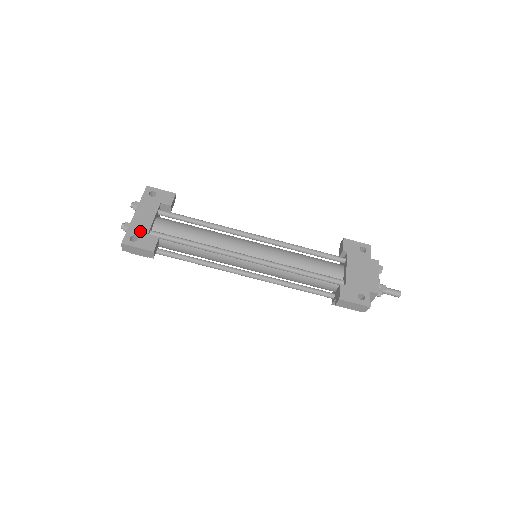
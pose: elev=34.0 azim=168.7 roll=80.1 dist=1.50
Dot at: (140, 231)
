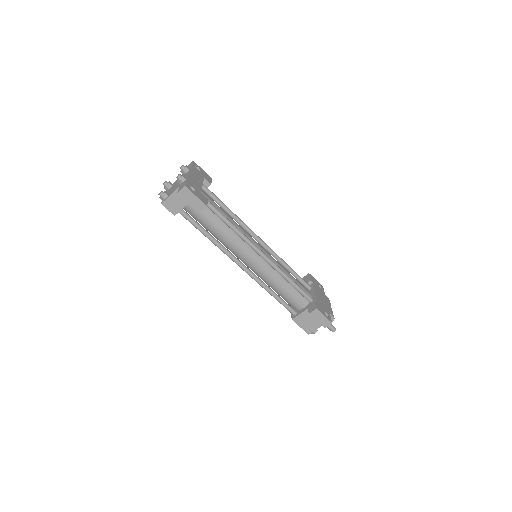
Dot at: (196, 186)
